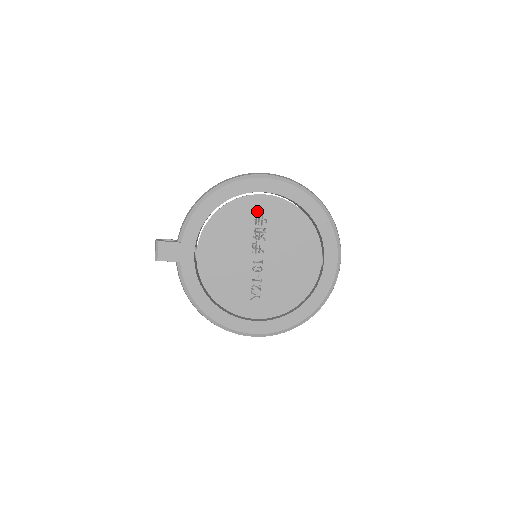
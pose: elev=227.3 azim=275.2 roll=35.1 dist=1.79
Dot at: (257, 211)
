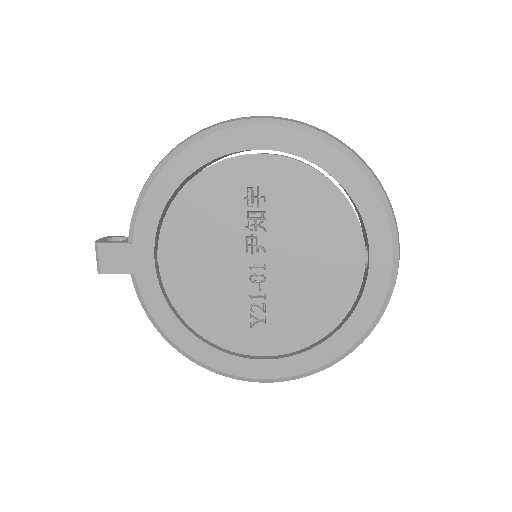
Dot at: (248, 183)
